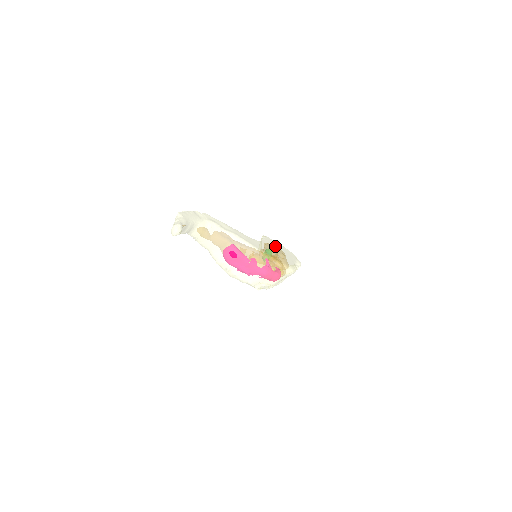
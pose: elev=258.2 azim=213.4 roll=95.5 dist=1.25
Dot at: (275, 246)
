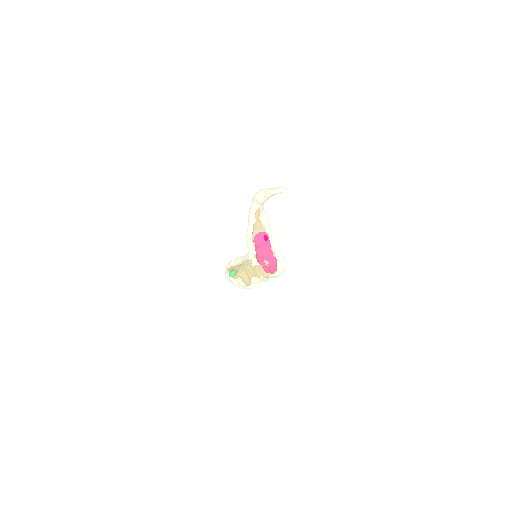
Dot at: occluded
